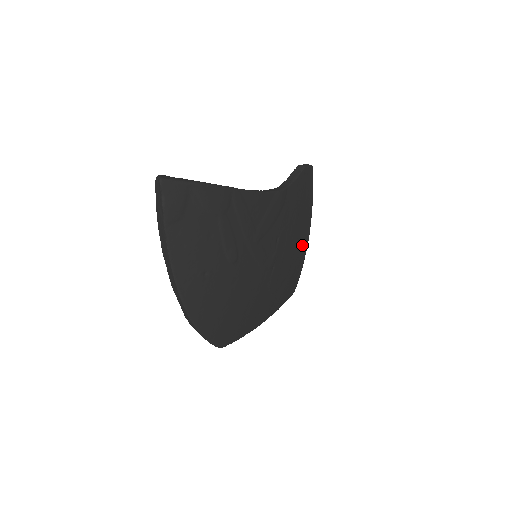
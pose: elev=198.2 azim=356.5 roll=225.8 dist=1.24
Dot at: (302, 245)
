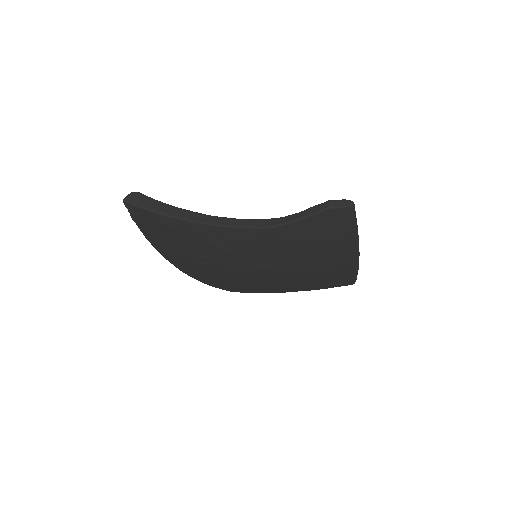
Dot at: (339, 263)
